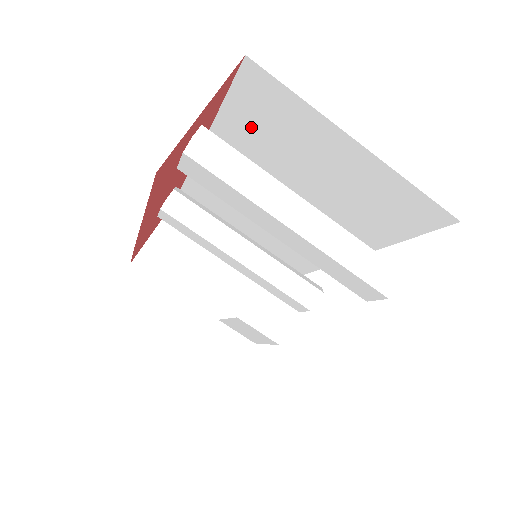
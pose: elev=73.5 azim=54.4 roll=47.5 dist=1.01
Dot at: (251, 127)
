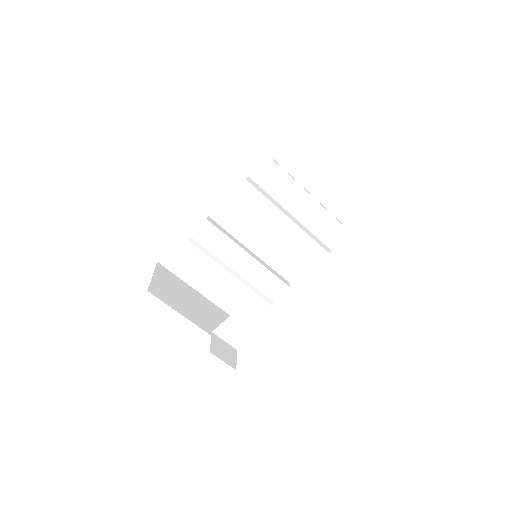
Dot at: occluded
